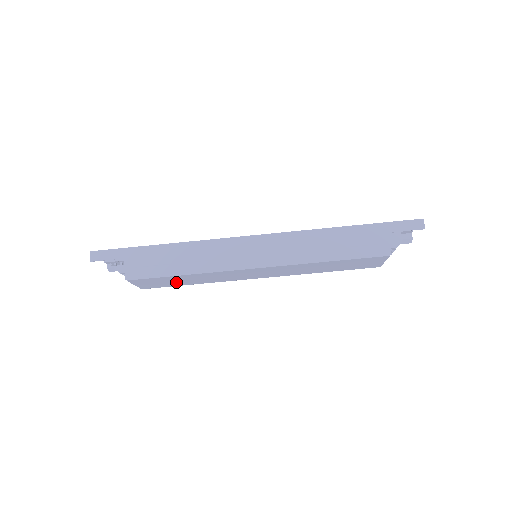
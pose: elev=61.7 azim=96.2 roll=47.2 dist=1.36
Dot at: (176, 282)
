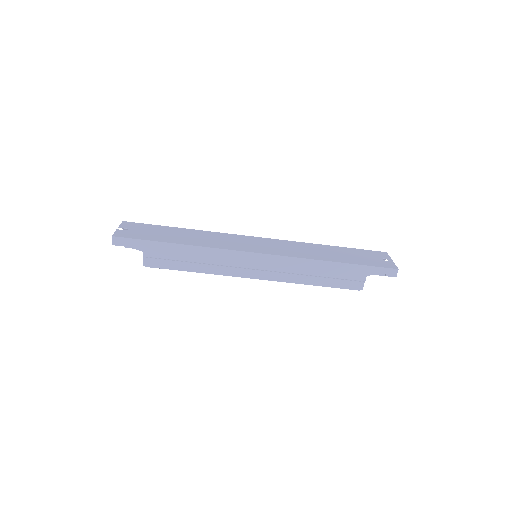
Dot at: occluded
